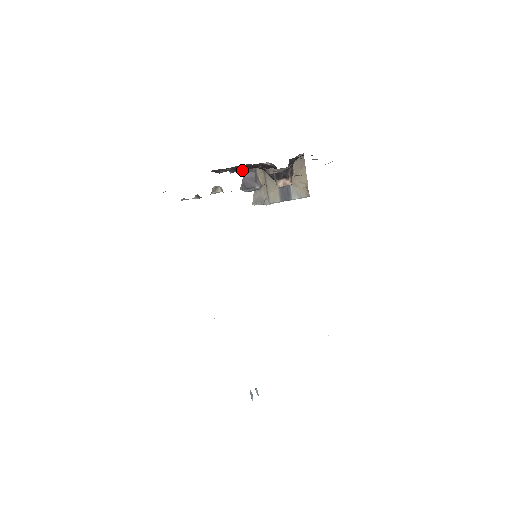
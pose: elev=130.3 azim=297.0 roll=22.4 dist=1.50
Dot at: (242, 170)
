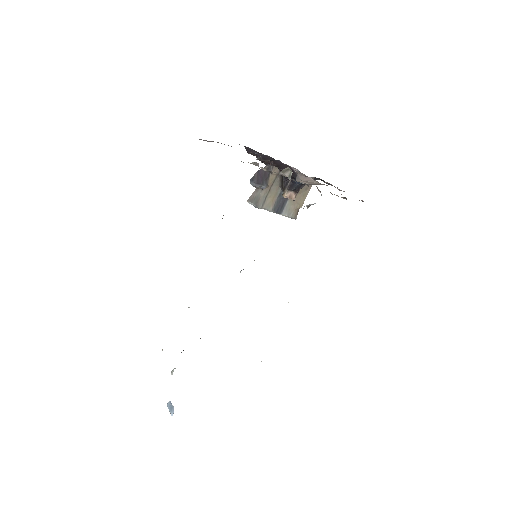
Dot at: (267, 162)
